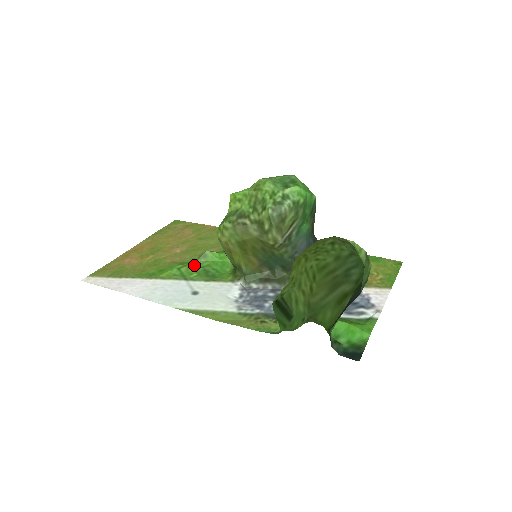
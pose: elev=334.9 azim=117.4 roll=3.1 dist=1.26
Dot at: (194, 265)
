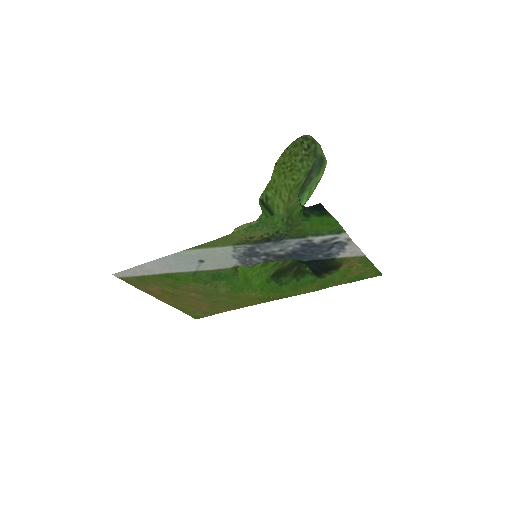
Dot at: (205, 279)
